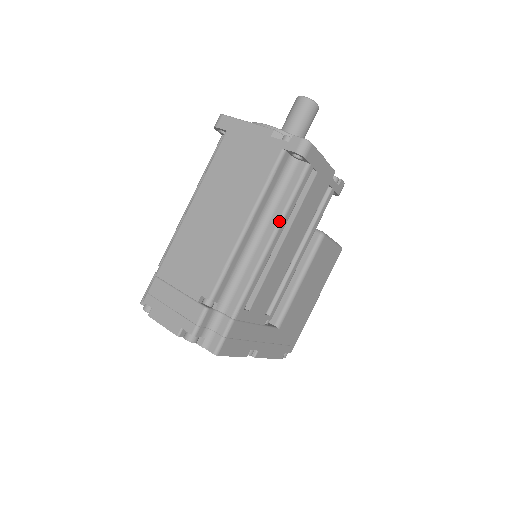
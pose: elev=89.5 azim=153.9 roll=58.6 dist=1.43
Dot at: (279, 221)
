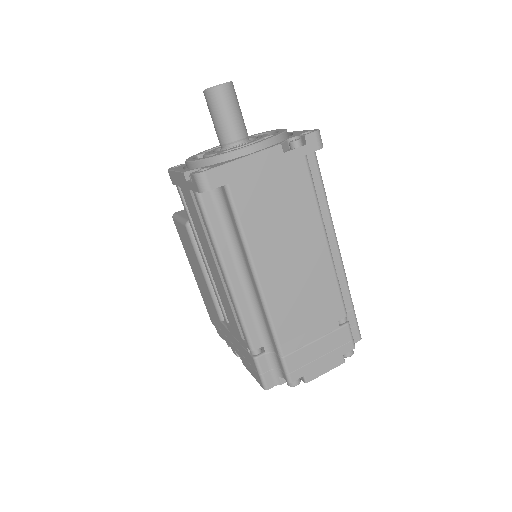
Dot at: (329, 213)
